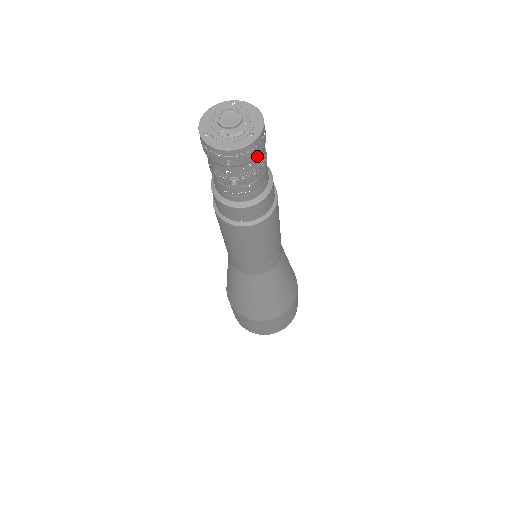
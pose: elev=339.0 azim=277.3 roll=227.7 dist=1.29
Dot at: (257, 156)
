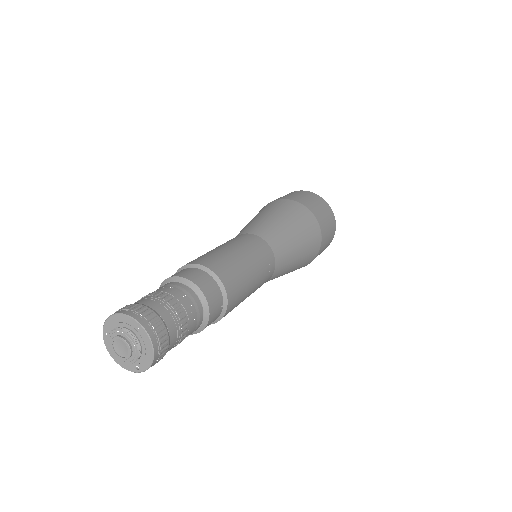
Dot at: occluded
